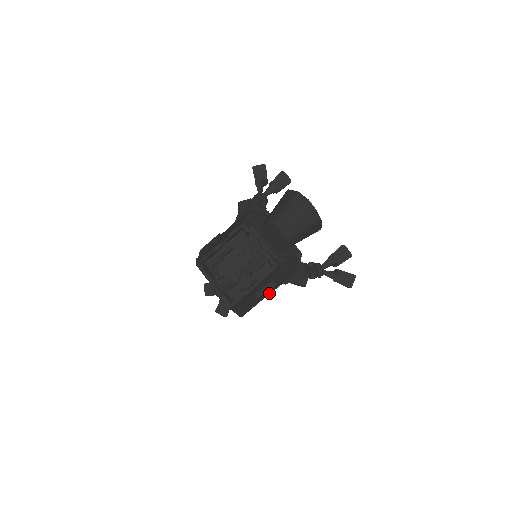
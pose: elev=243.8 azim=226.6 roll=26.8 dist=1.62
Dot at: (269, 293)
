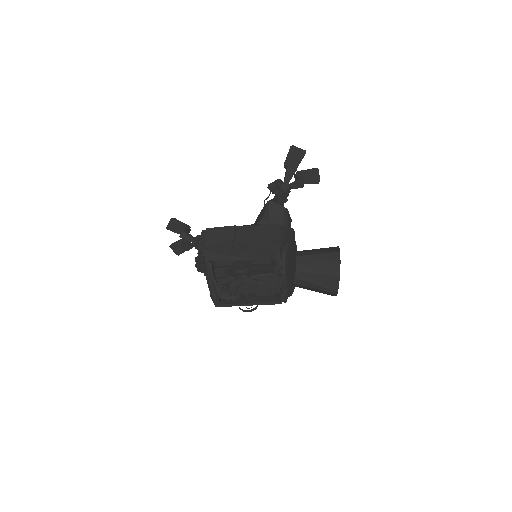
Dot at: occluded
